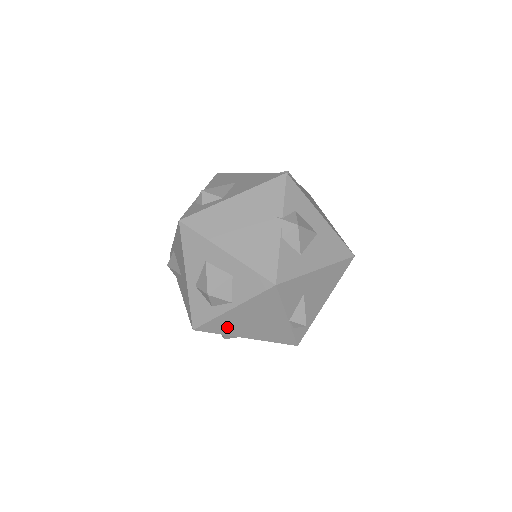
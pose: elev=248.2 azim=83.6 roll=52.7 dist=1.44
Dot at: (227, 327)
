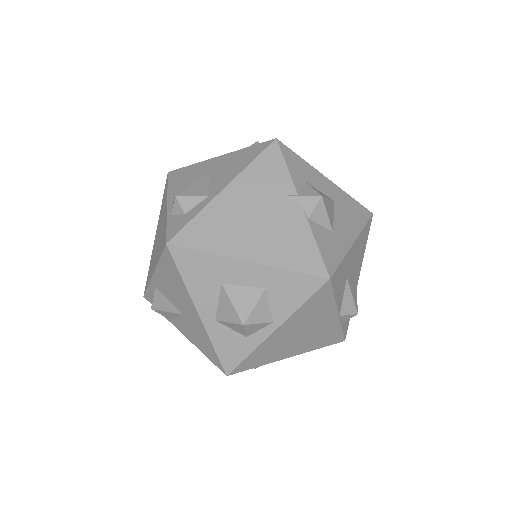
Dot at: (268, 354)
